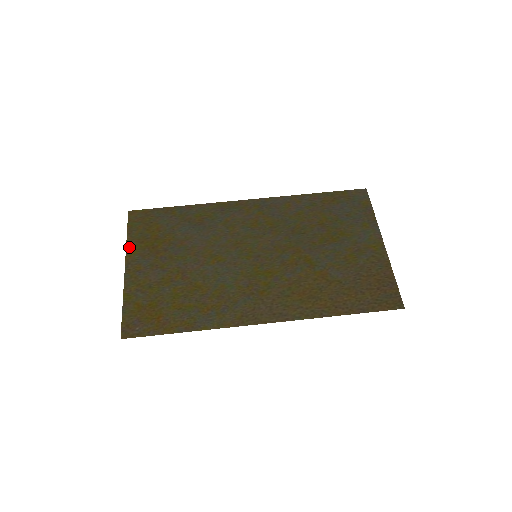
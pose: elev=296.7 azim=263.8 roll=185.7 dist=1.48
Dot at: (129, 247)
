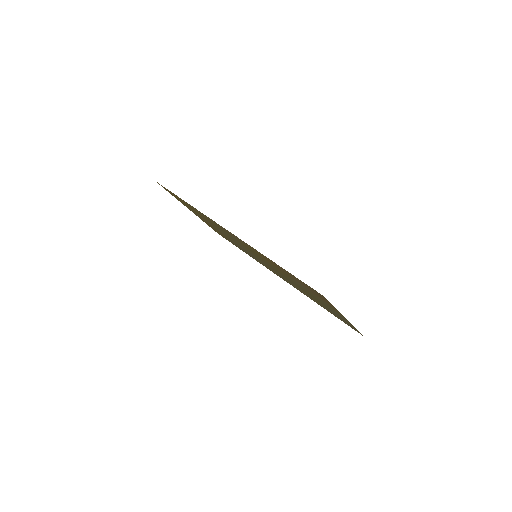
Dot at: (201, 219)
